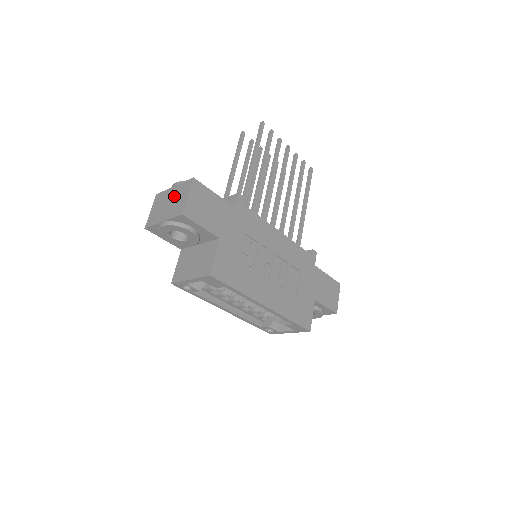
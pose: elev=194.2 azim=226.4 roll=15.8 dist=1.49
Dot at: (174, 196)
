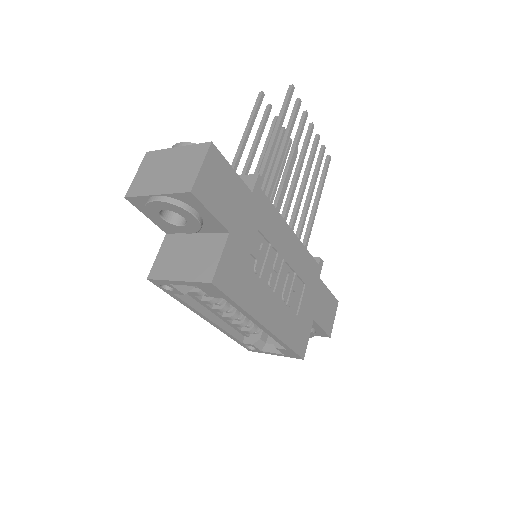
Dot at: (177, 161)
